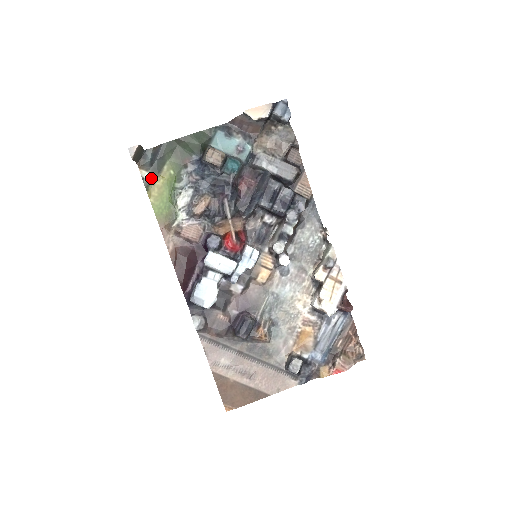
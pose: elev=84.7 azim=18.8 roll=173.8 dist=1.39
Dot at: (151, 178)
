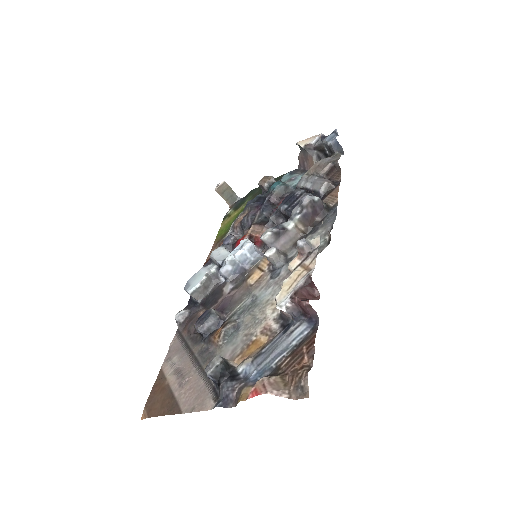
Dot at: (231, 213)
